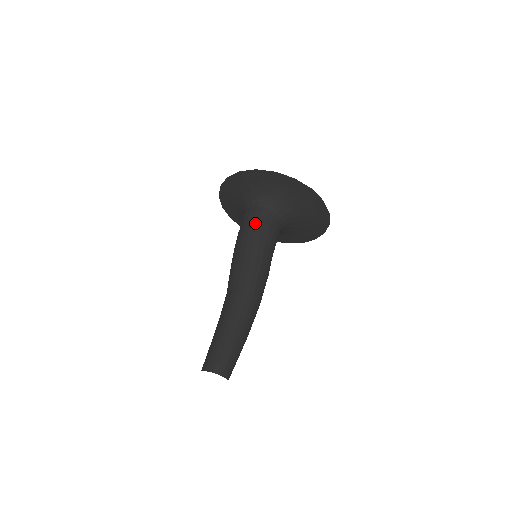
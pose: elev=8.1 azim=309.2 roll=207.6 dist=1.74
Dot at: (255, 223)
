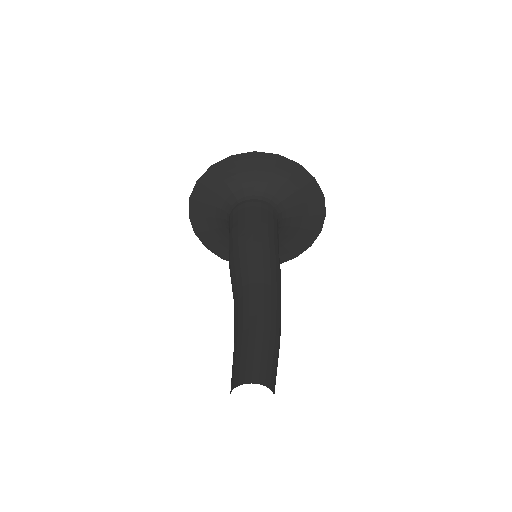
Dot at: (264, 215)
